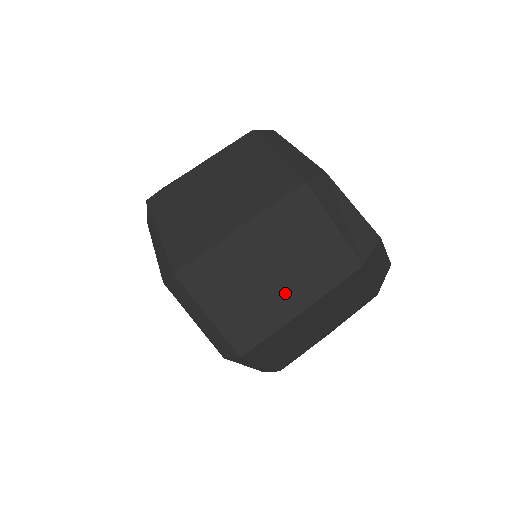
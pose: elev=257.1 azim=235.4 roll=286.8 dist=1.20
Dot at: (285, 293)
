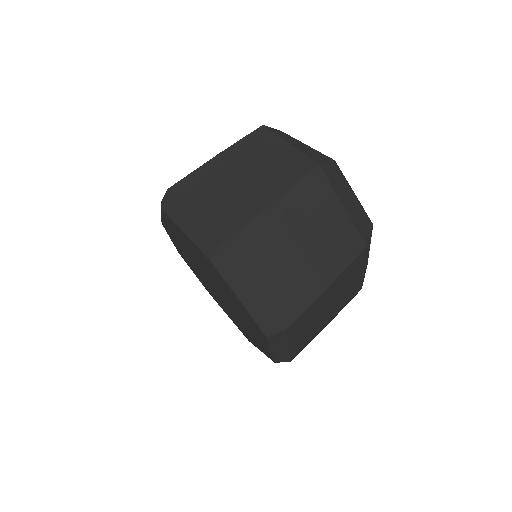
Dot at: (257, 190)
